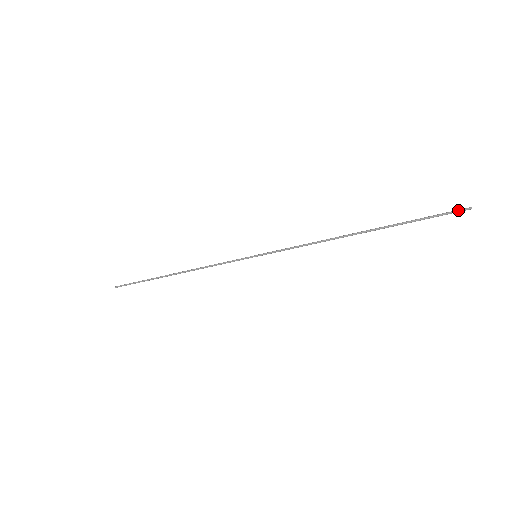
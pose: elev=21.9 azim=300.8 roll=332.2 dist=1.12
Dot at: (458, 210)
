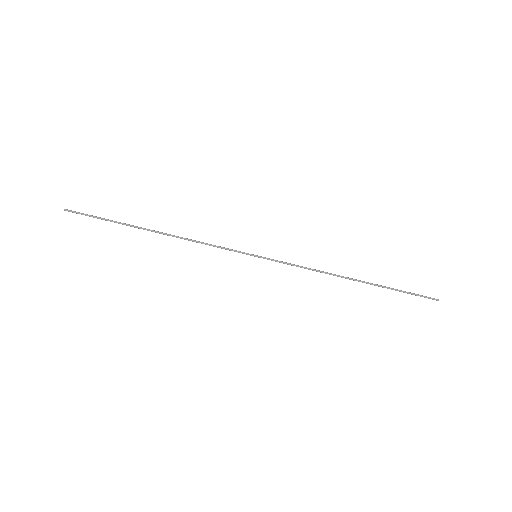
Dot at: (430, 297)
